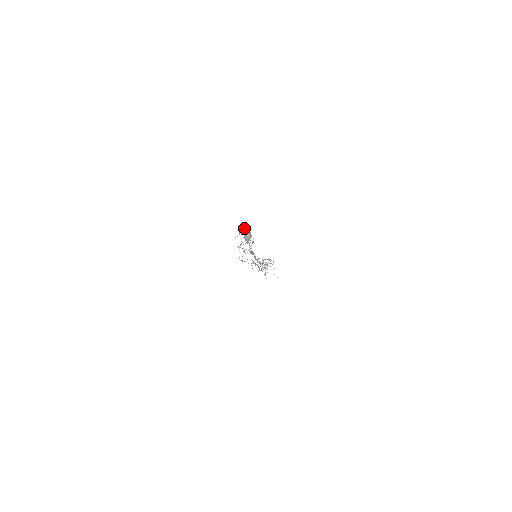
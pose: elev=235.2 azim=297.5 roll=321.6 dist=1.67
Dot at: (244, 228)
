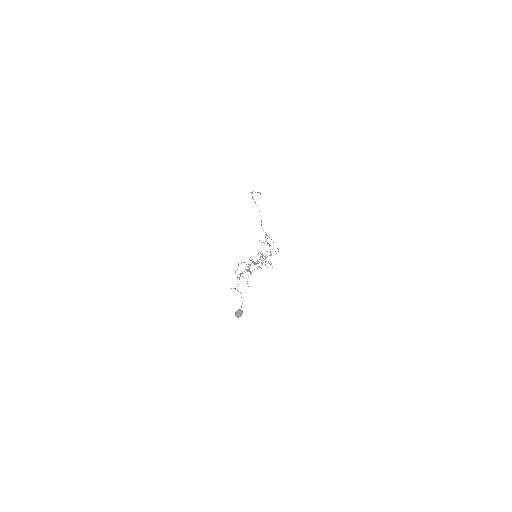
Dot at: (240, 292)
